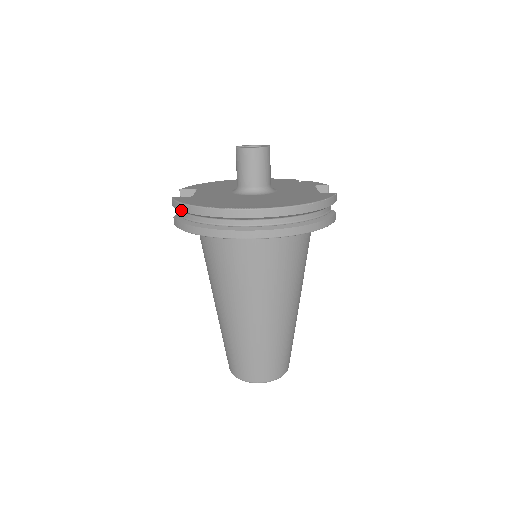
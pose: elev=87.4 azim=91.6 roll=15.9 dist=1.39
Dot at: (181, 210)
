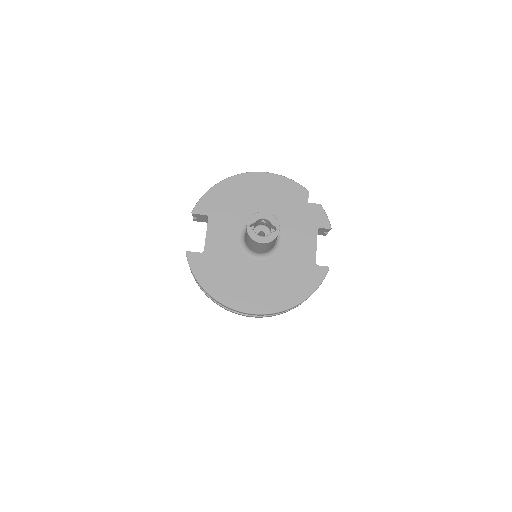
Dot at: occluded
